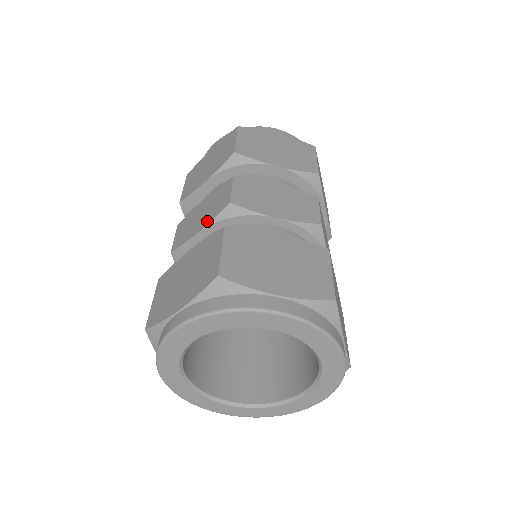
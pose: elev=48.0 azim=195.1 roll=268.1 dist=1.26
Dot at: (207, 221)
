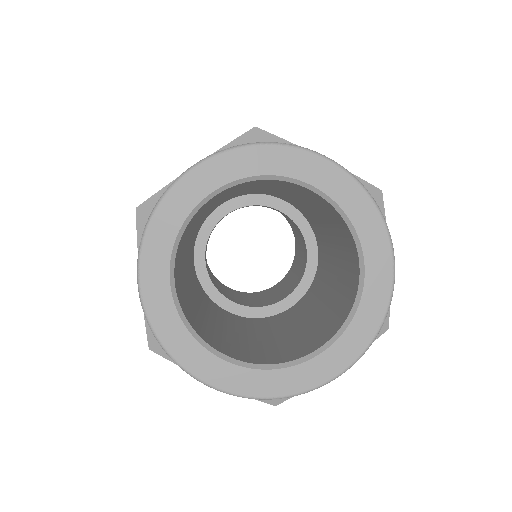
Dot at: occluded
